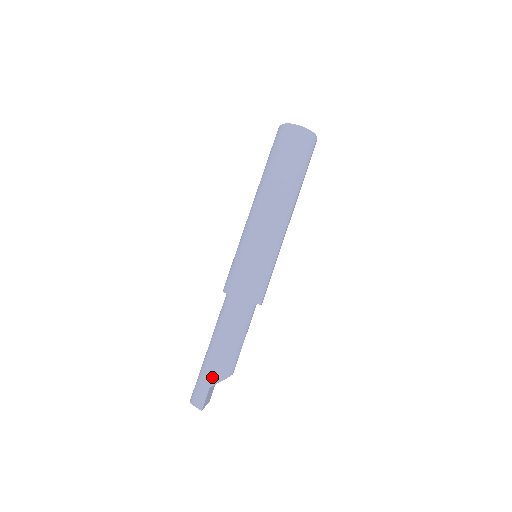
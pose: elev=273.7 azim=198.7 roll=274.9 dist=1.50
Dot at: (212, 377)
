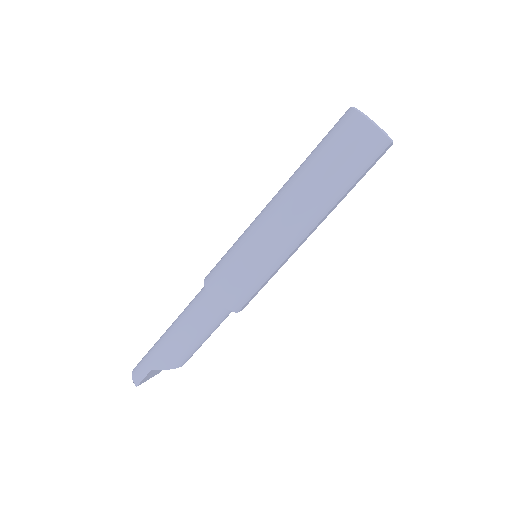
Dot at: (157, 362)
